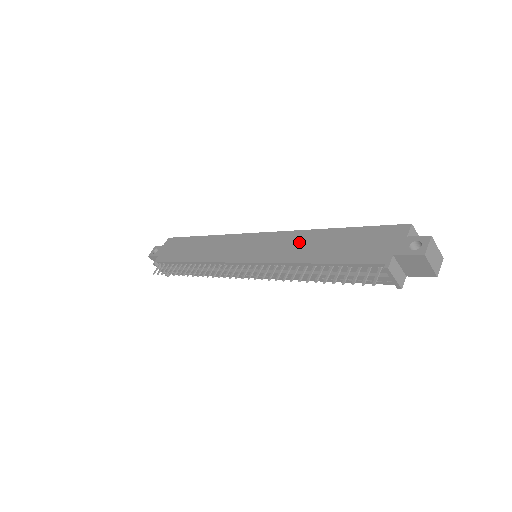
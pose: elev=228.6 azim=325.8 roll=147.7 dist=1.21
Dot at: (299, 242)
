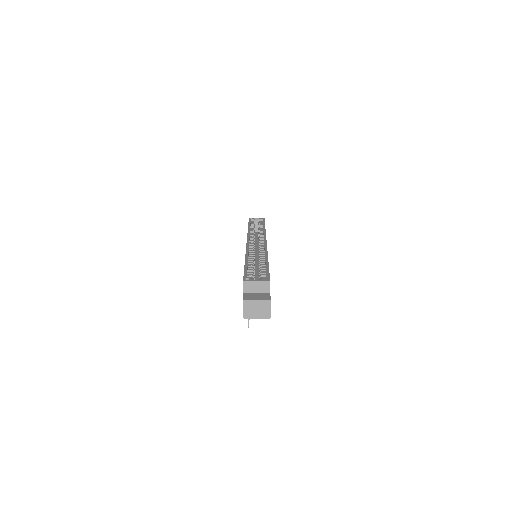
Dot at: occluded
